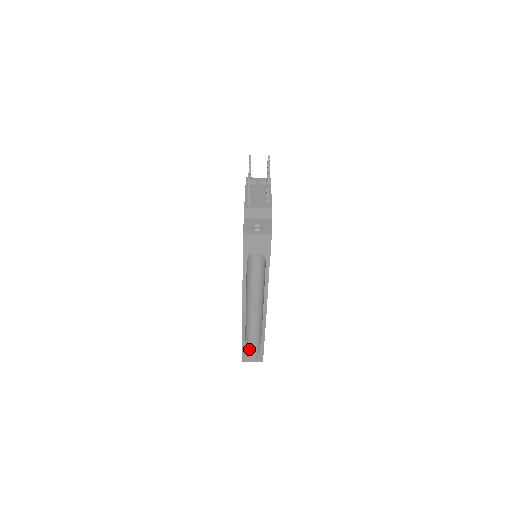
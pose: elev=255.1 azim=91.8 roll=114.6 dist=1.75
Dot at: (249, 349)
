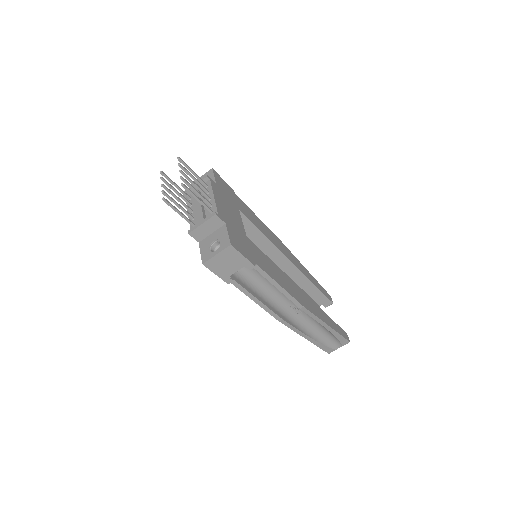
Dot at: (325, 341)
